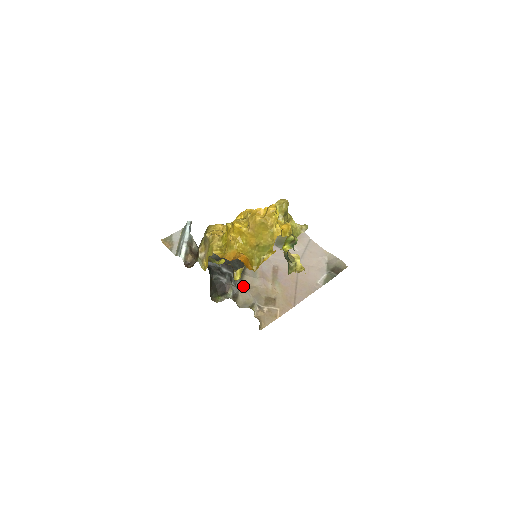
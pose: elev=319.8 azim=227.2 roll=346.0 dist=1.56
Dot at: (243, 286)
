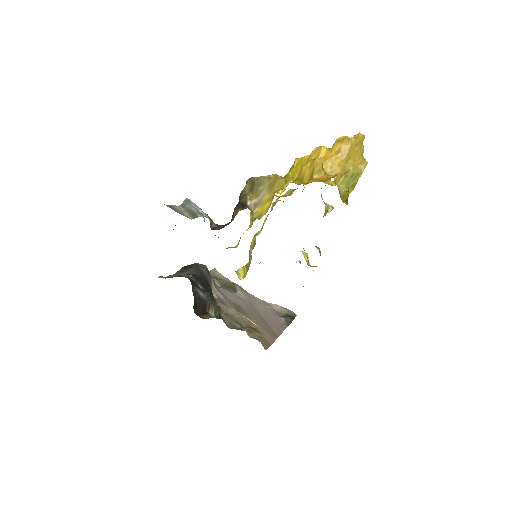
Dot at: occluded
